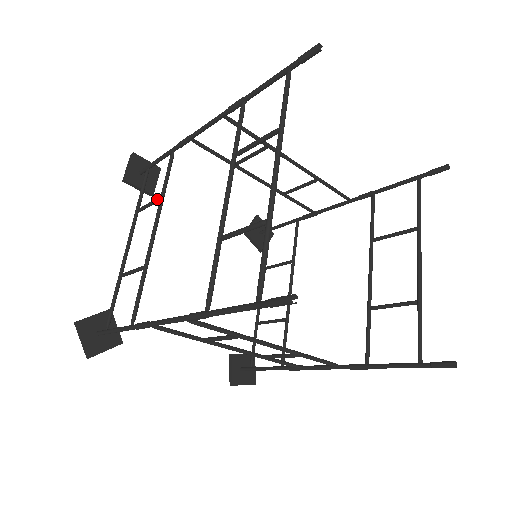
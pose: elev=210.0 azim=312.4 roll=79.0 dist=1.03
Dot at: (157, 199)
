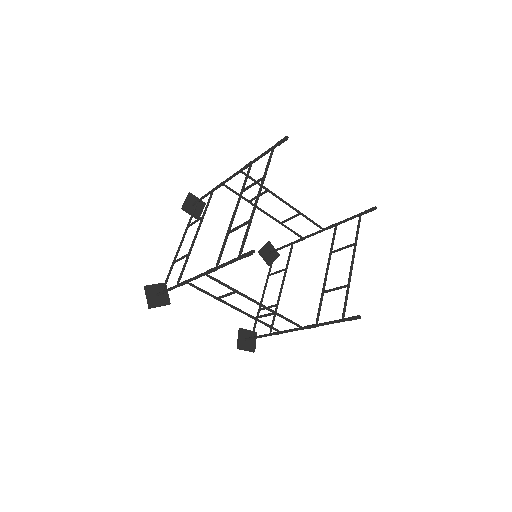
Dot at: (200, 218)
